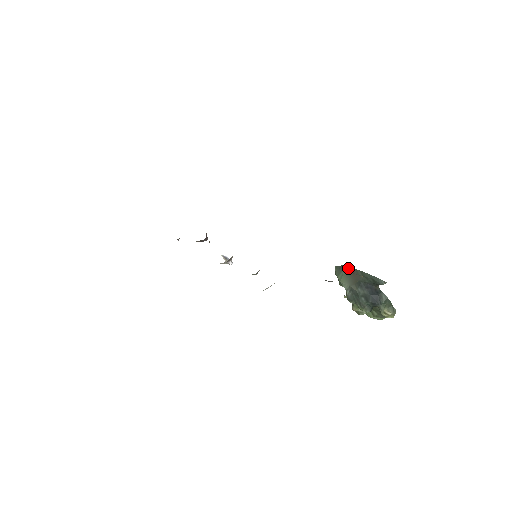
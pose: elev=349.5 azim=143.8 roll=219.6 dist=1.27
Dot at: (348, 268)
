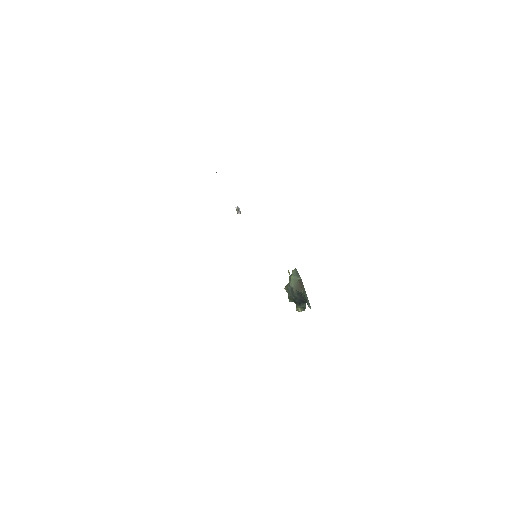
Dot at: (301, 280)
